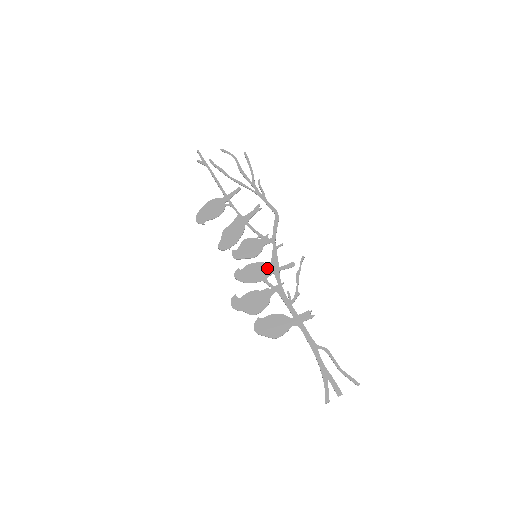
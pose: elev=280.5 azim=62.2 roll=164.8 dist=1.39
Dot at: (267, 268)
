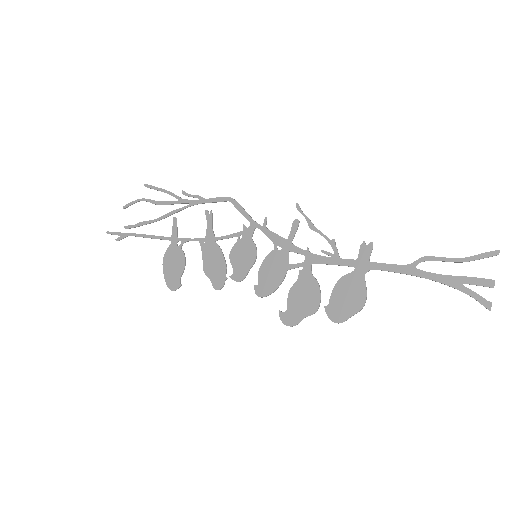
Dot at: (278, 254)
